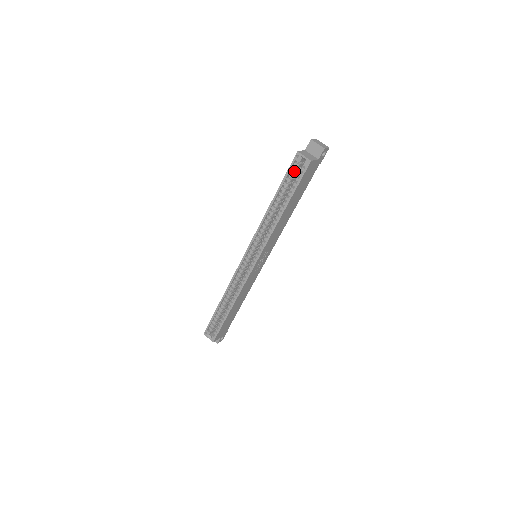
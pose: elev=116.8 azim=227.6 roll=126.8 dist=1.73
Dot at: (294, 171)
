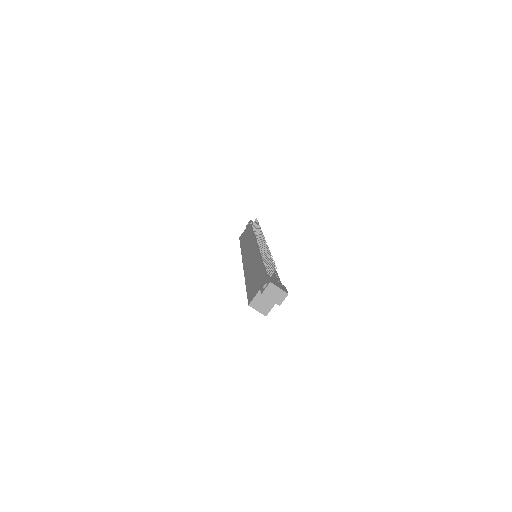
Dot at: occluded
